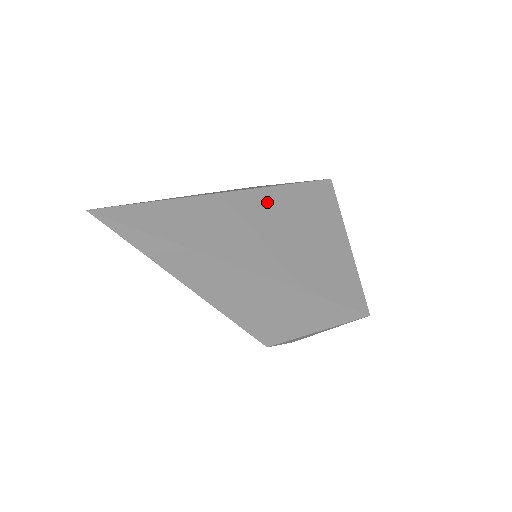
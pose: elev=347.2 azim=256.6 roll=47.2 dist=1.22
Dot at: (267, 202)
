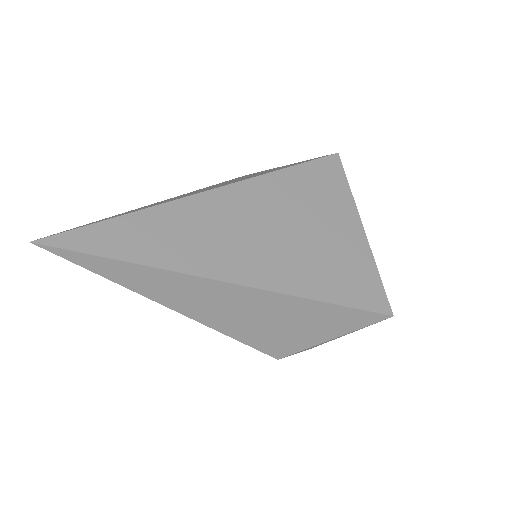
Dot at: (257, 195)
